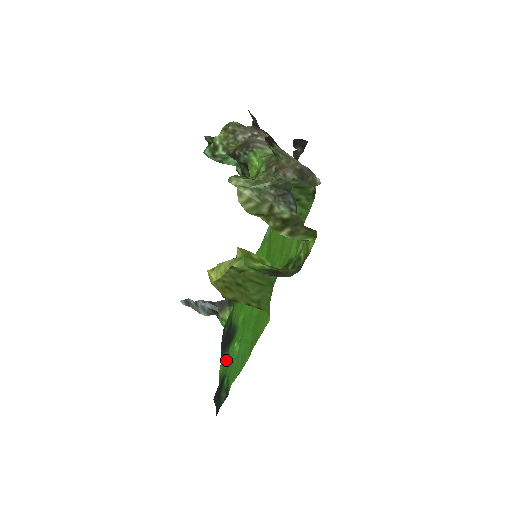
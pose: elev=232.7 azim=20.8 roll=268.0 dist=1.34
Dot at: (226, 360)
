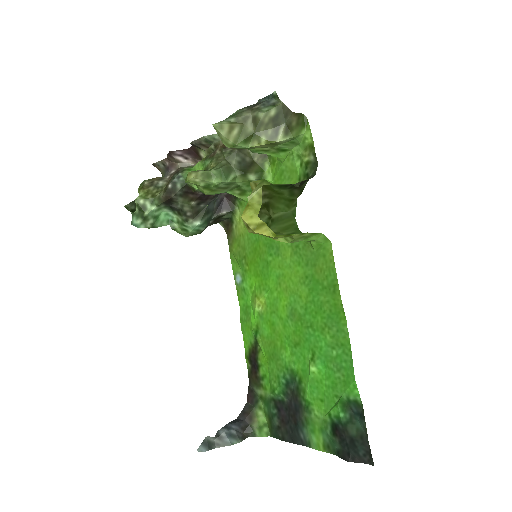
Dot at: (314, 417)
